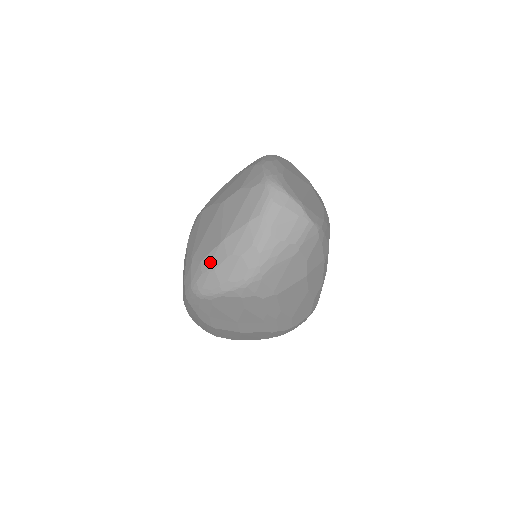
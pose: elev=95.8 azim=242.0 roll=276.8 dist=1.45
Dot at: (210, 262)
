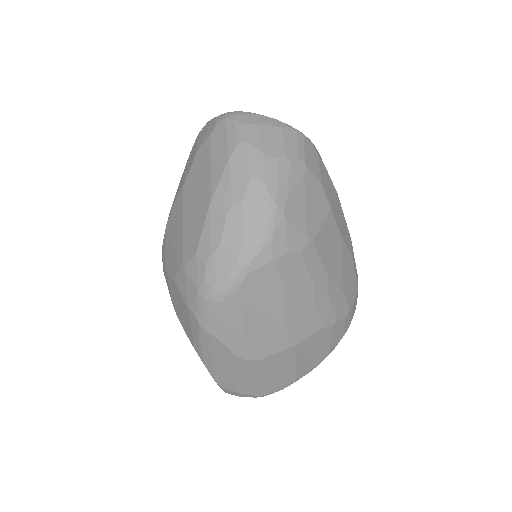
Dot at: (208, 240)
